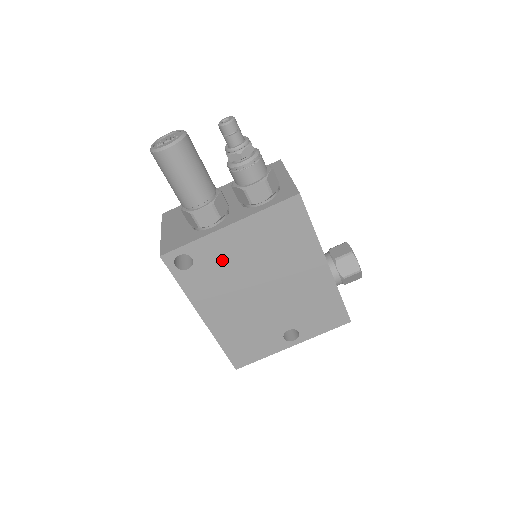
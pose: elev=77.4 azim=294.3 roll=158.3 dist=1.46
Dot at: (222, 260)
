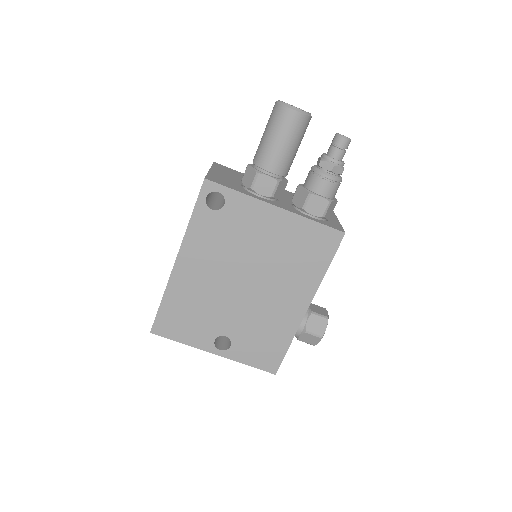
Dot at: (243, 228)
